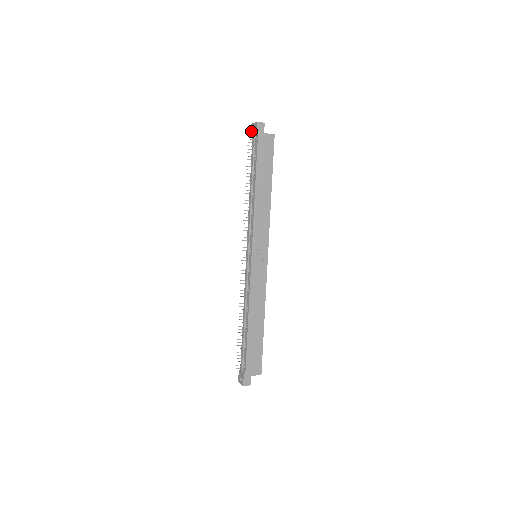
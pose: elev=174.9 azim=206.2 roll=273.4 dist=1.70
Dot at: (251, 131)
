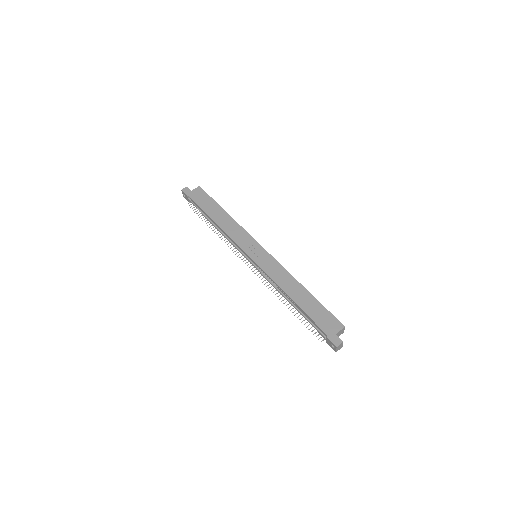
Dot at: occluded
